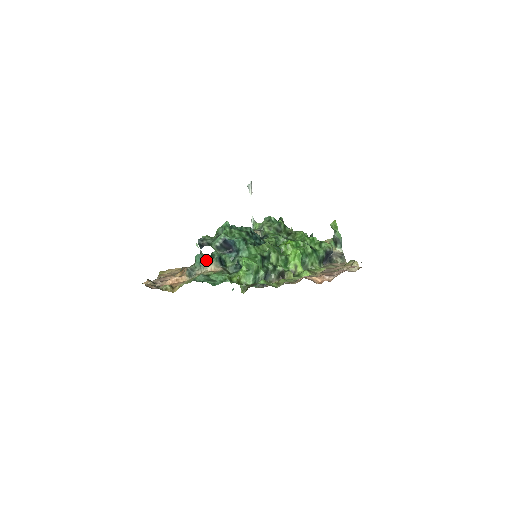
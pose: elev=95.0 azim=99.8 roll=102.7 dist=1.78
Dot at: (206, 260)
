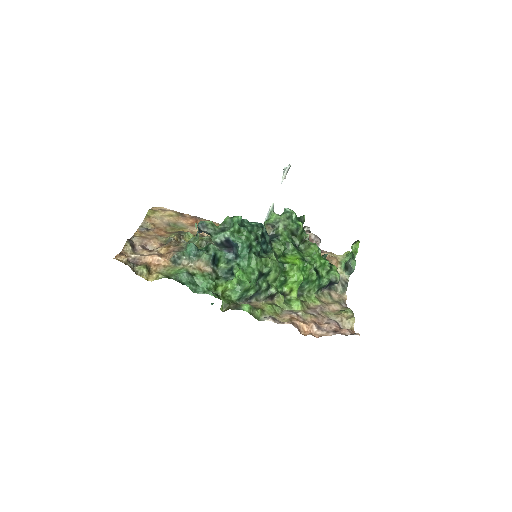
Dot at: (198, 254)
